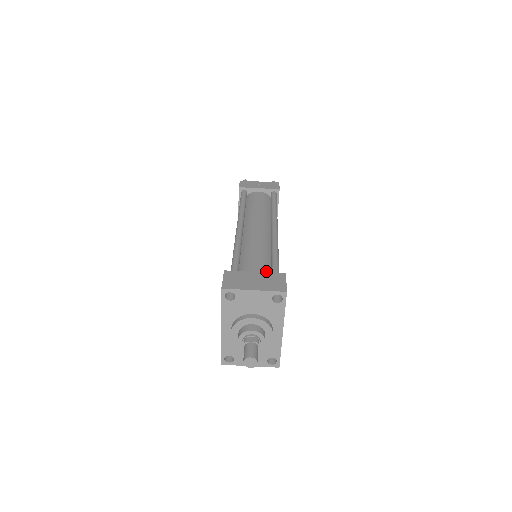
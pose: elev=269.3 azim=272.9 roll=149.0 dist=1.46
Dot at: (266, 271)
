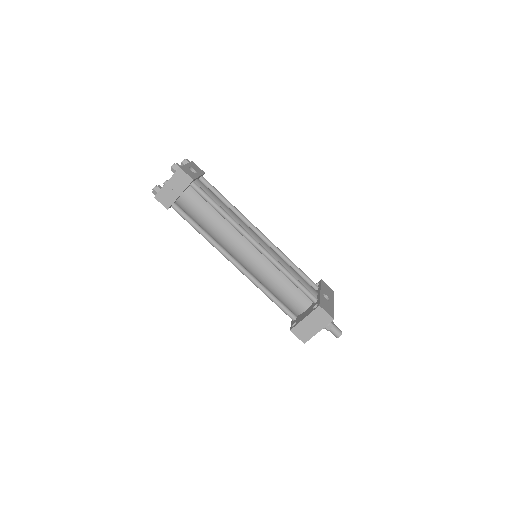
Dot at: (291, 286)
